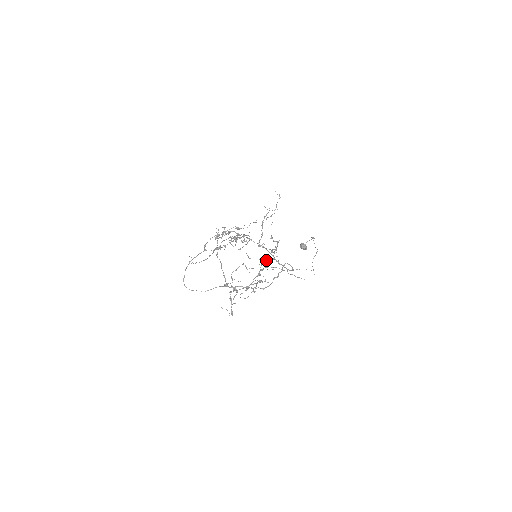
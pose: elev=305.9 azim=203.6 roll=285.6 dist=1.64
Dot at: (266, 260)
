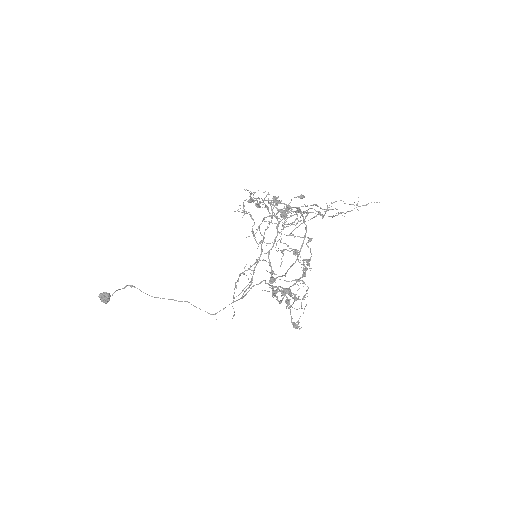
Dot at: occluded
